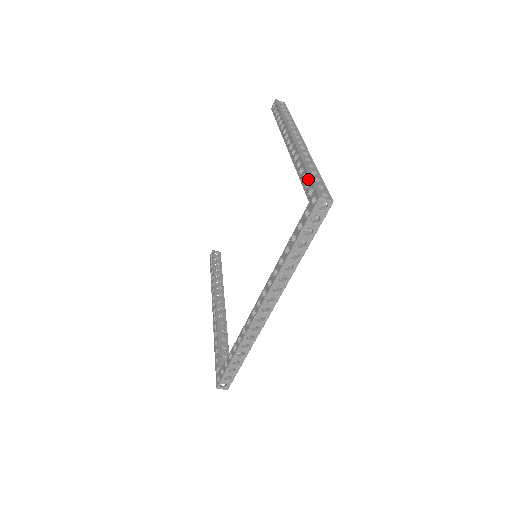
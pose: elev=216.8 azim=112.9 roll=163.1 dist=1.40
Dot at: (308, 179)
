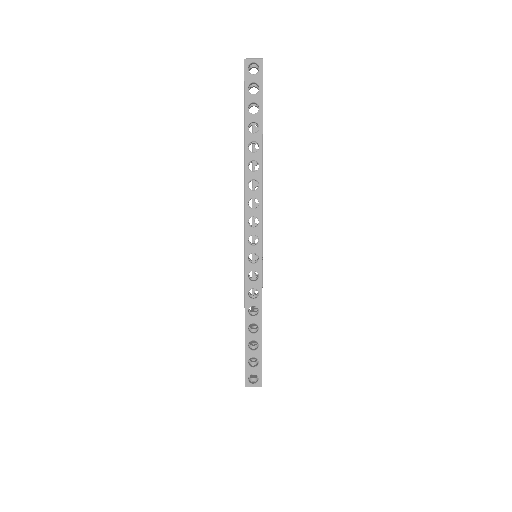
Dot at: occluded
